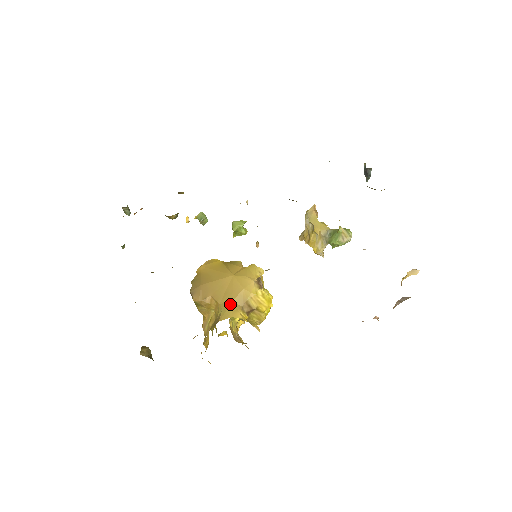
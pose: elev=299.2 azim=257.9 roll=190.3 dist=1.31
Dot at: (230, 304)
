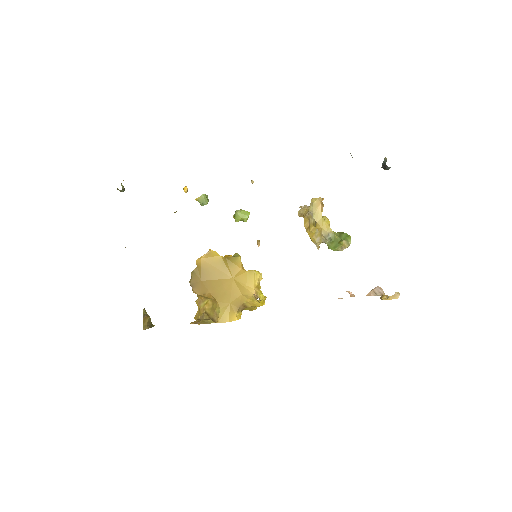
Dot at: (228, 306)
